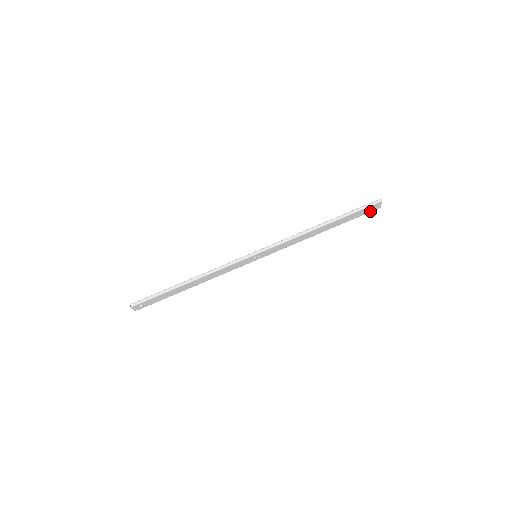
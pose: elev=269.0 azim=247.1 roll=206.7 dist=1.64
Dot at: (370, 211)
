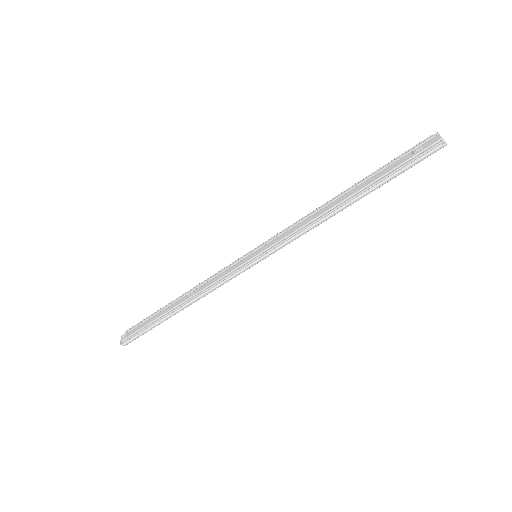
Dot at: occluded
